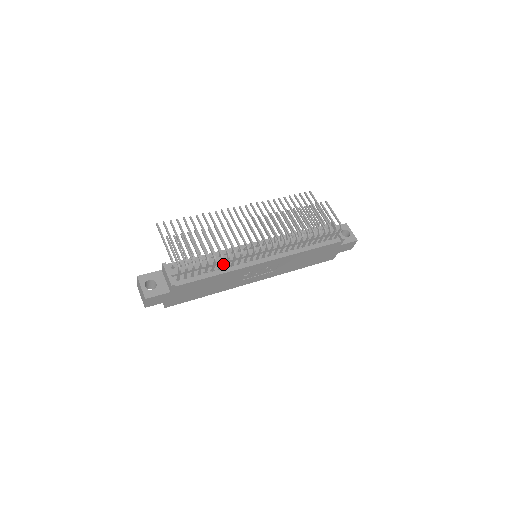
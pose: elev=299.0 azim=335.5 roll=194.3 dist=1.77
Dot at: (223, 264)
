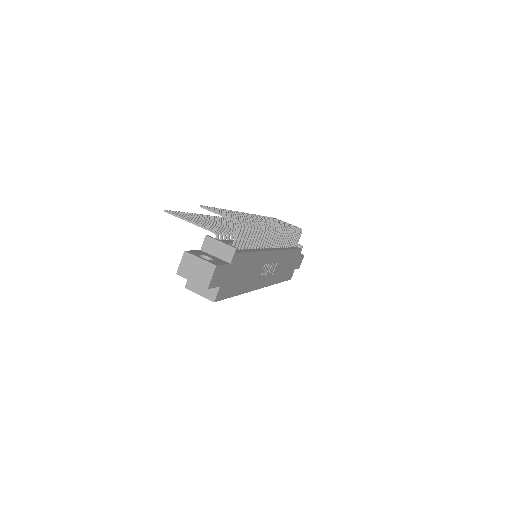
Dot at: occluded
